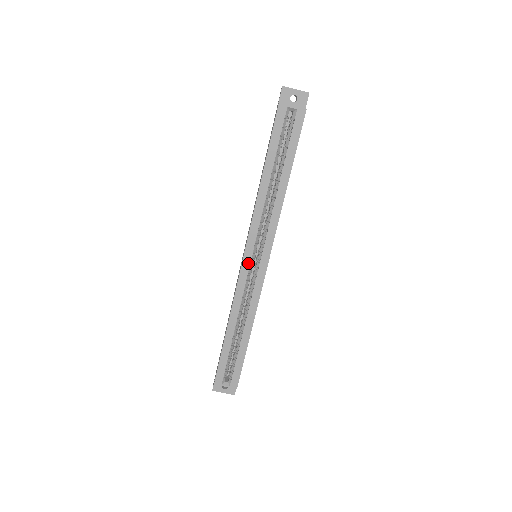
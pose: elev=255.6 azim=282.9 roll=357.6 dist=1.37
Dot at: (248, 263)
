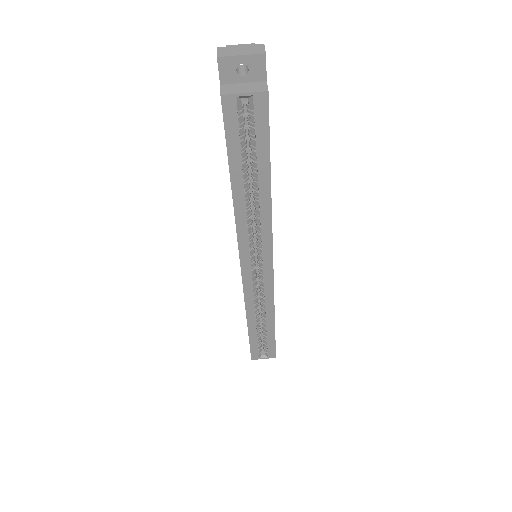
Dot at: (249, 273)
